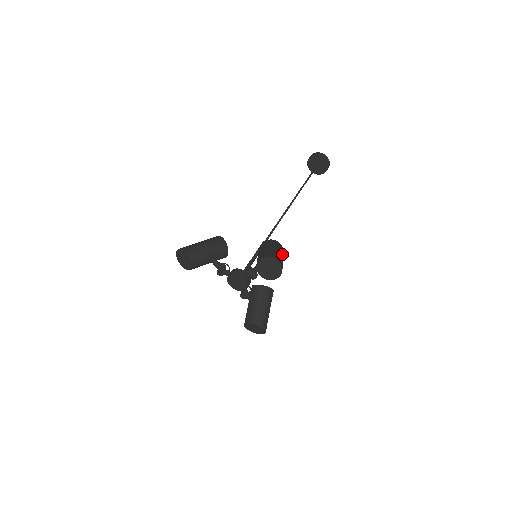
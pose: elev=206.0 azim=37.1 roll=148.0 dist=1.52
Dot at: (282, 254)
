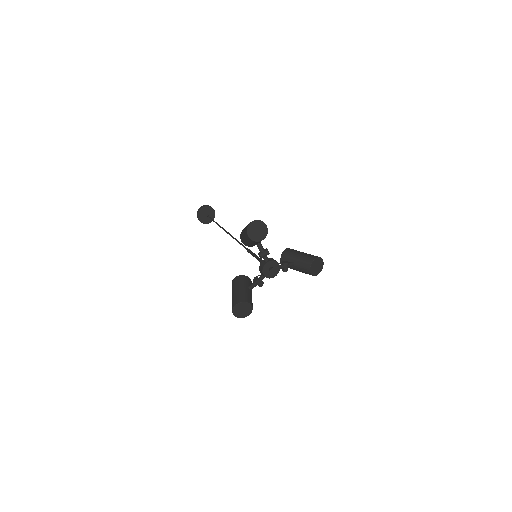
Dot at: occluded
